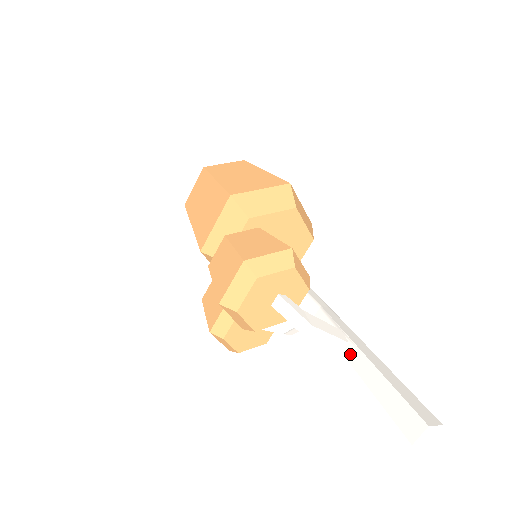
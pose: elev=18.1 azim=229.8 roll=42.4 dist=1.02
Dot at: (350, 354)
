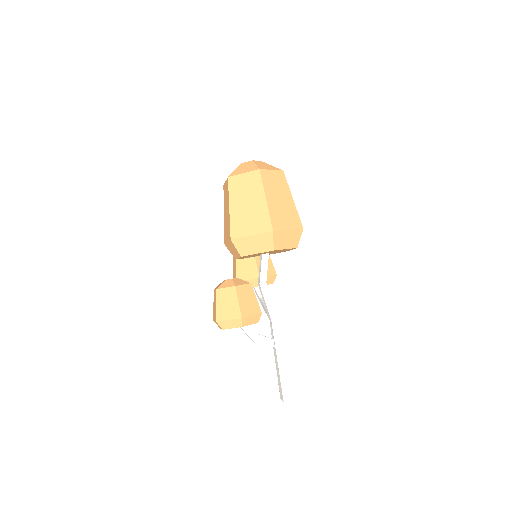
Dot at: (274, 351)
